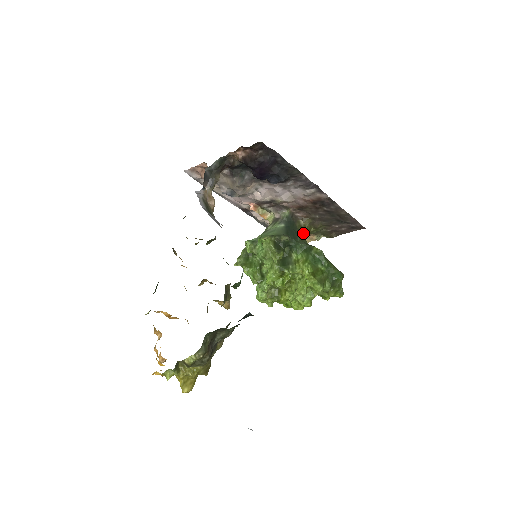
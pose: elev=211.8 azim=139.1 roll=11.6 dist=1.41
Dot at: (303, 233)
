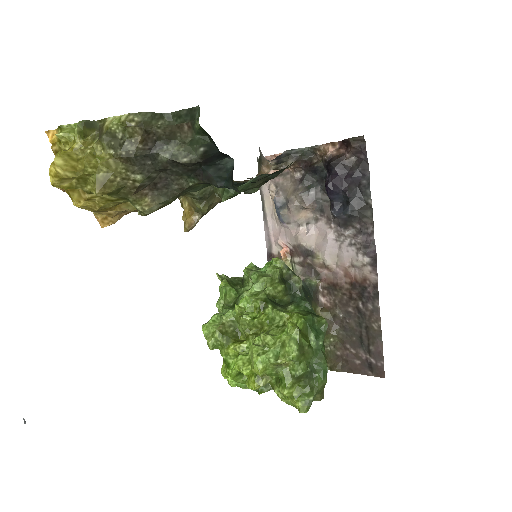
Dot at: occluded
